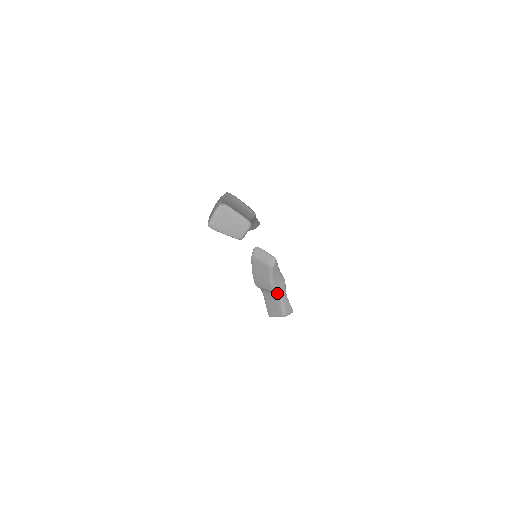
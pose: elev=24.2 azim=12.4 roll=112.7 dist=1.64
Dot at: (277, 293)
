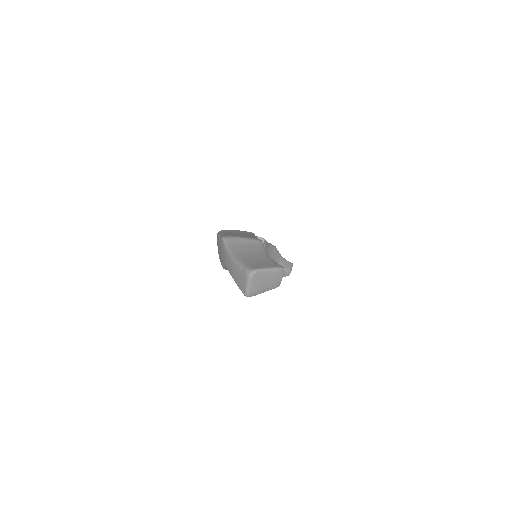
Dot at: occluded
